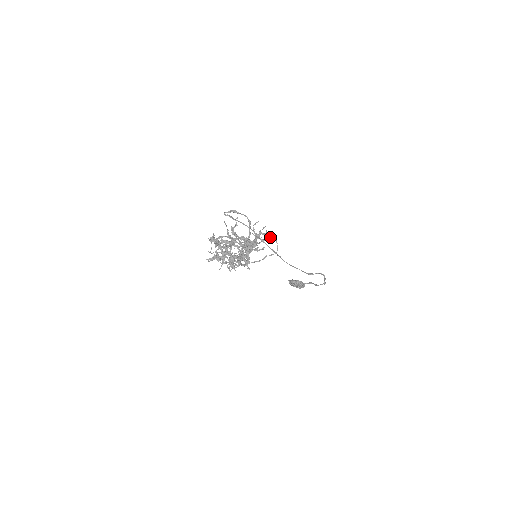
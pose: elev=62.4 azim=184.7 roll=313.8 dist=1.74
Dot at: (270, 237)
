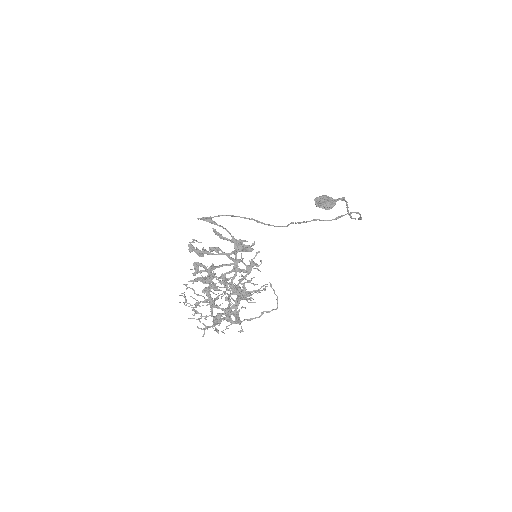
Dot at: (265, 287)
